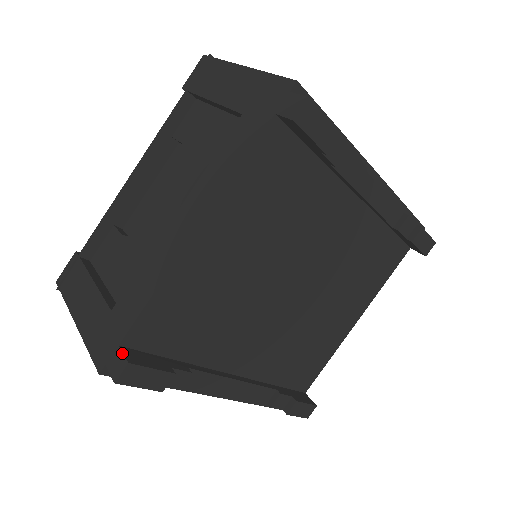
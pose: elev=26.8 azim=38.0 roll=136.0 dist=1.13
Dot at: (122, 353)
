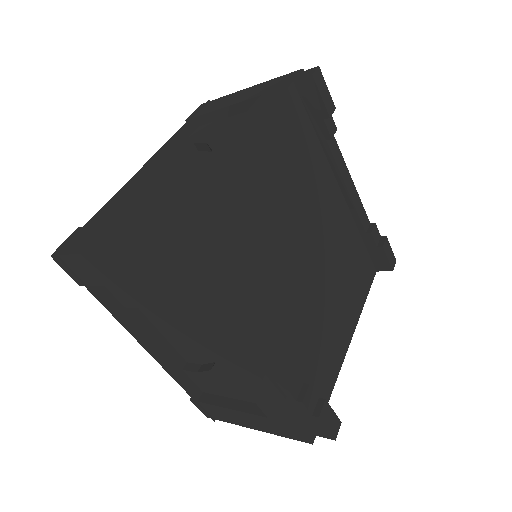
Dot at: (190, 219)
